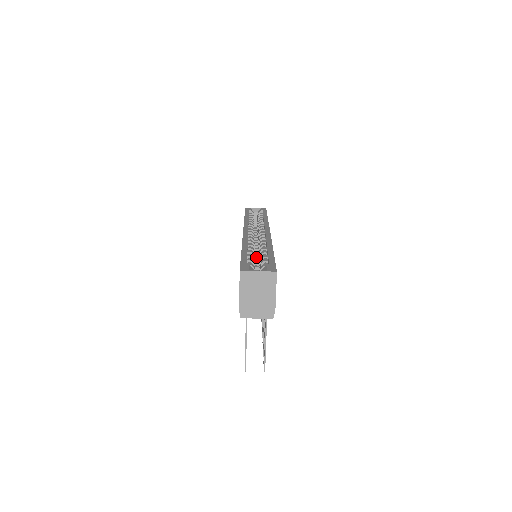
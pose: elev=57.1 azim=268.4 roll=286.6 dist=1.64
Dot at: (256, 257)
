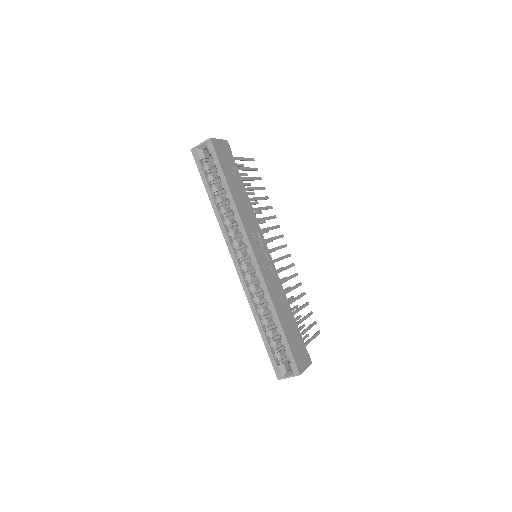
Dot at: occluded
